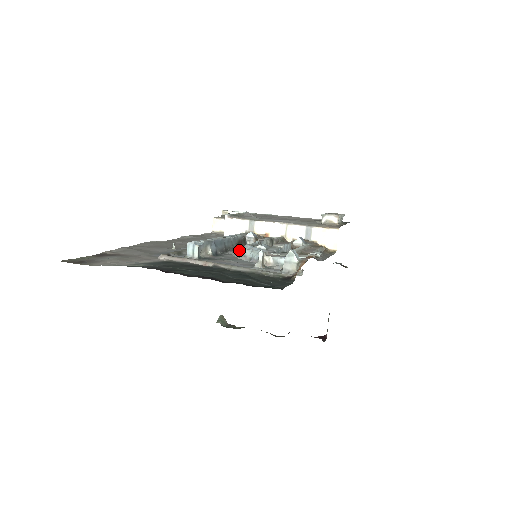
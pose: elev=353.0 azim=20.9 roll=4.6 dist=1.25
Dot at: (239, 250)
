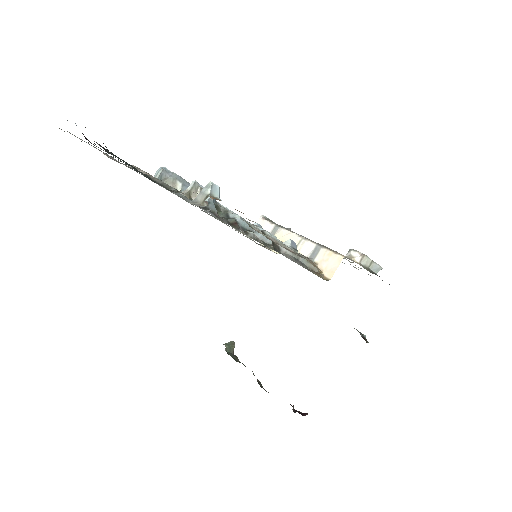
Dot at: occluded
